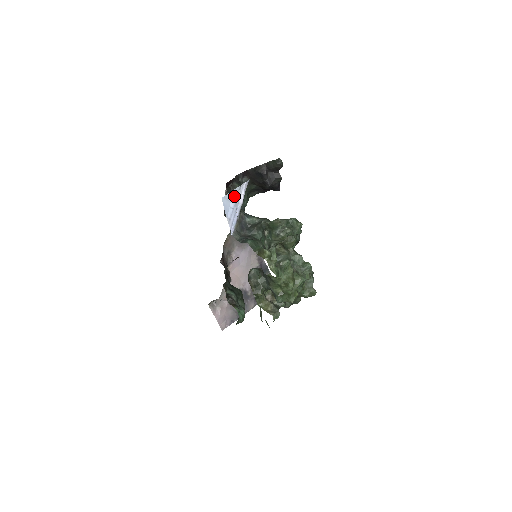
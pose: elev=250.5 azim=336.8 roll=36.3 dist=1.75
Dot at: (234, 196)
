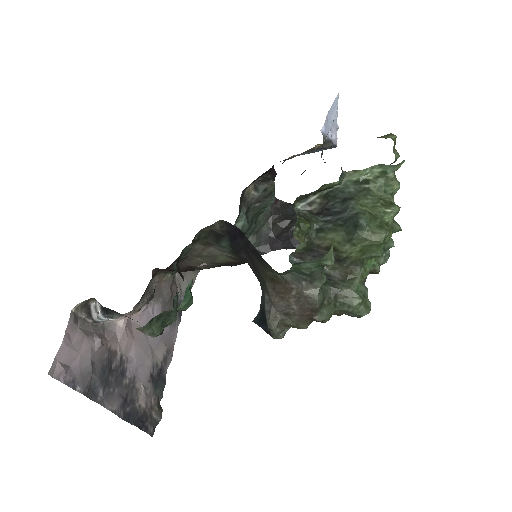
Dot at: (334, 121)
